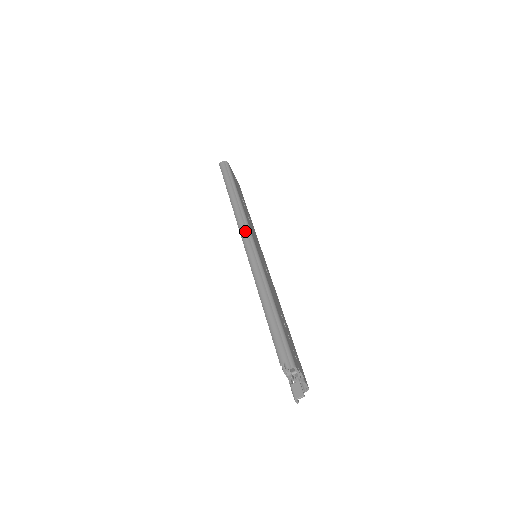
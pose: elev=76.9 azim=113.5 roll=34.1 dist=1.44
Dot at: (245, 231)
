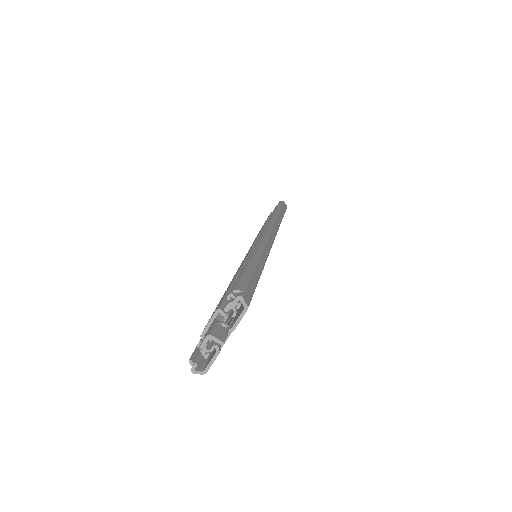
Dot at: (274, 227)
